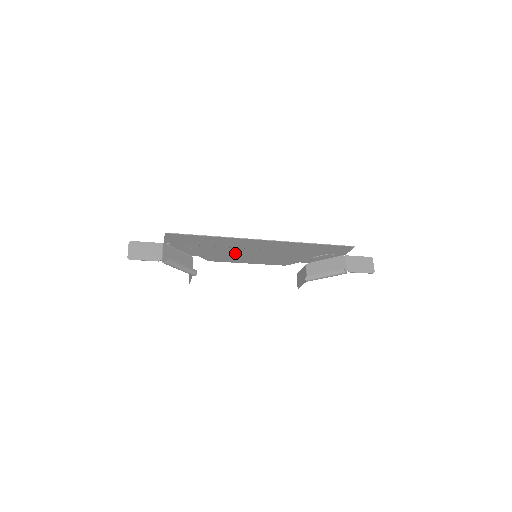
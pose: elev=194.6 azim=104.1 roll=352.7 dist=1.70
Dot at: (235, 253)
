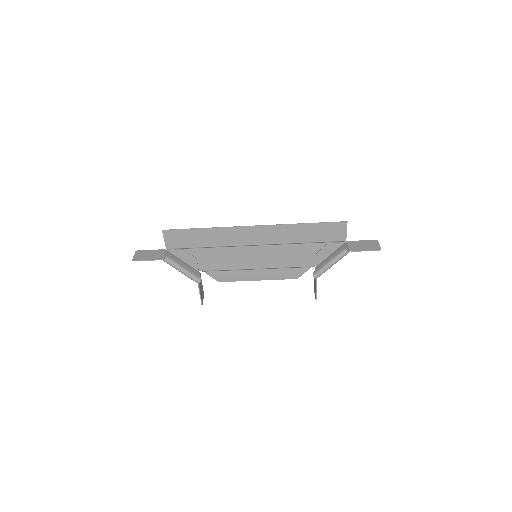
Dot at: (237, 259)
